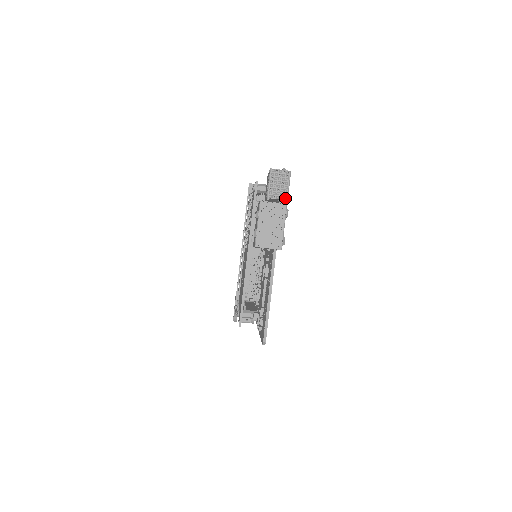
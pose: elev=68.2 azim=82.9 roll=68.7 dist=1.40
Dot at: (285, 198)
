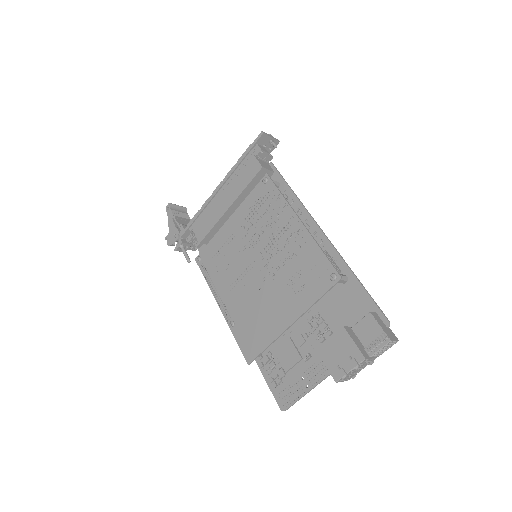
Dot at: (379, 354)
